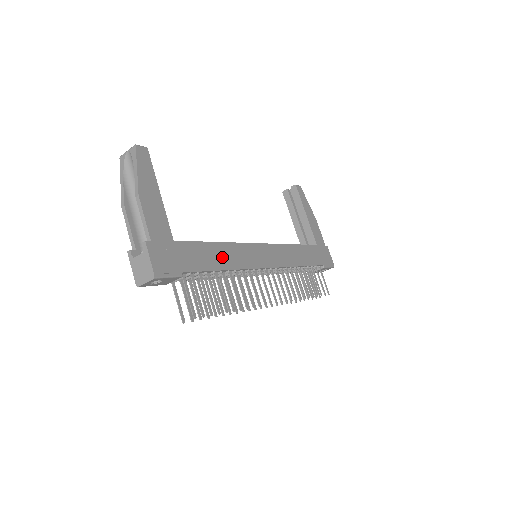
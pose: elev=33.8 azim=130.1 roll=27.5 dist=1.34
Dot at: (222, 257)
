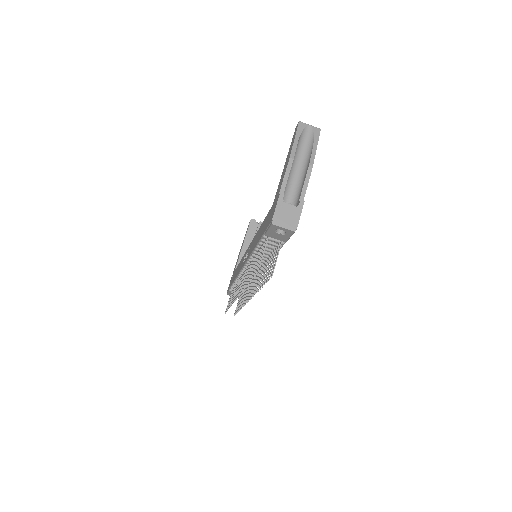
Dot at: occluded
